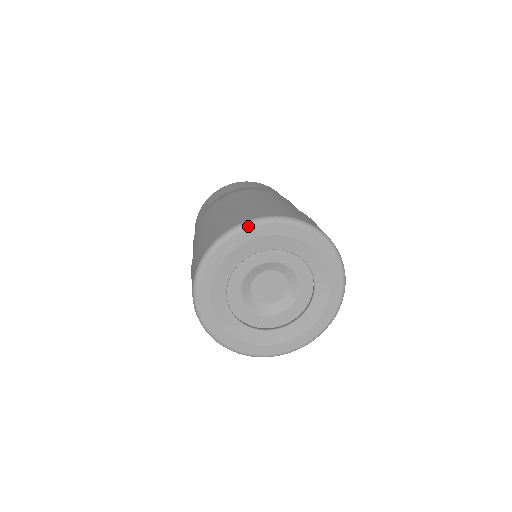
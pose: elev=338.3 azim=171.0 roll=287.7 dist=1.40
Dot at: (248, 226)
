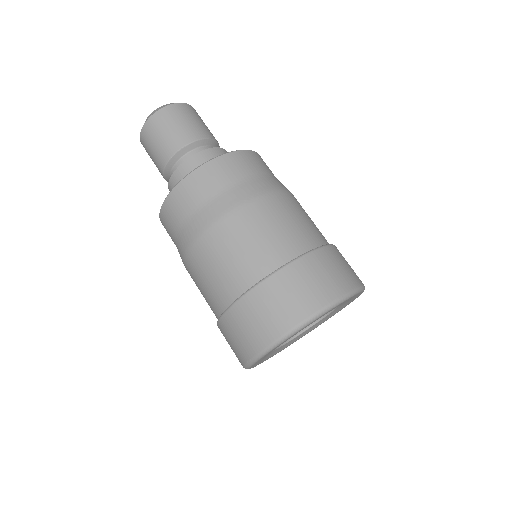
Dot at: (324, 314)
